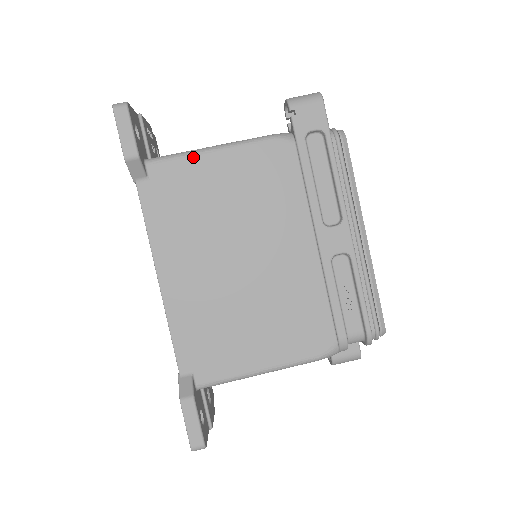
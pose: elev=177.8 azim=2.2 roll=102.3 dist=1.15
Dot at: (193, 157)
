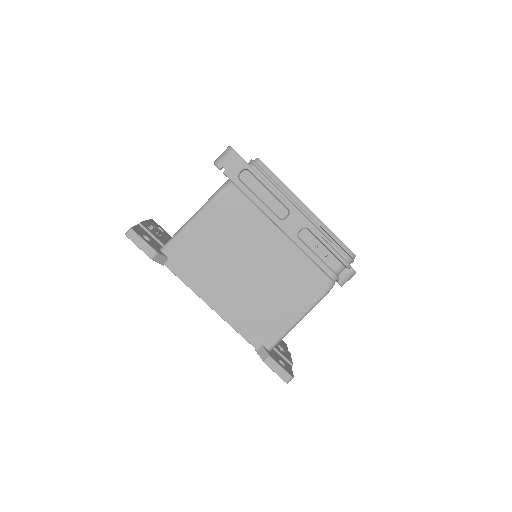
Dot at: (185, 231)
